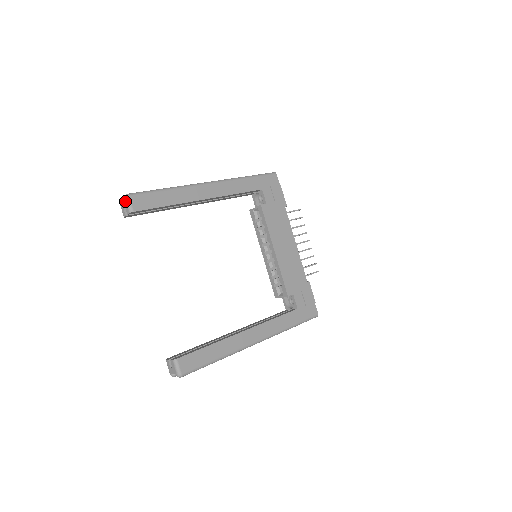
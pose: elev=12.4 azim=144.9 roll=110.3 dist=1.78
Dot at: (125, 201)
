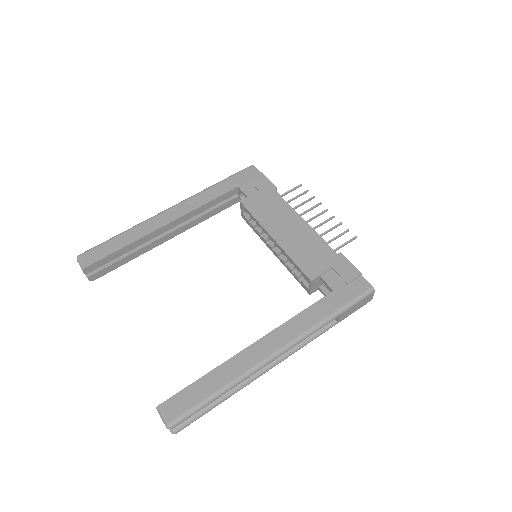
Dot at: occluded
